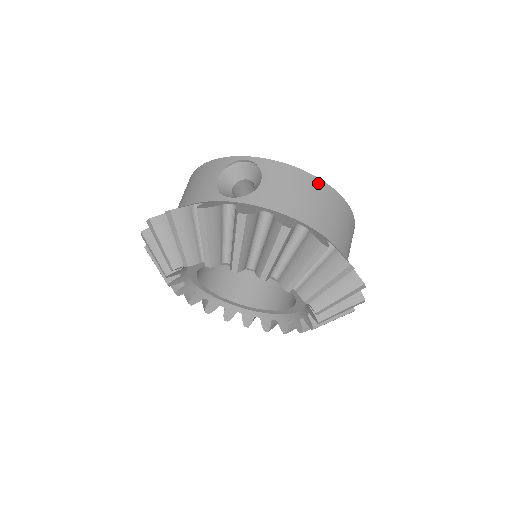
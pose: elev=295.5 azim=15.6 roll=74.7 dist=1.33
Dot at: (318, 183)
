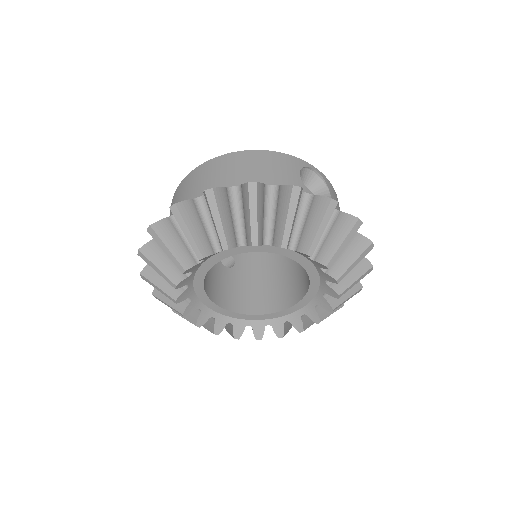
Dot at: occluded
